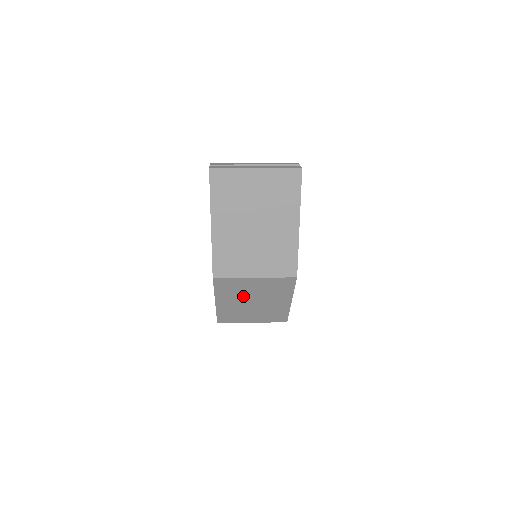
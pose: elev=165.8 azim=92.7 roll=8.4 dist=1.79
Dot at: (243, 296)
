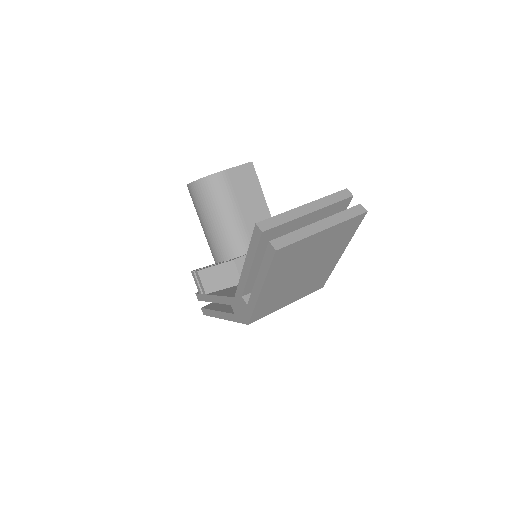
Dot at: occluded
